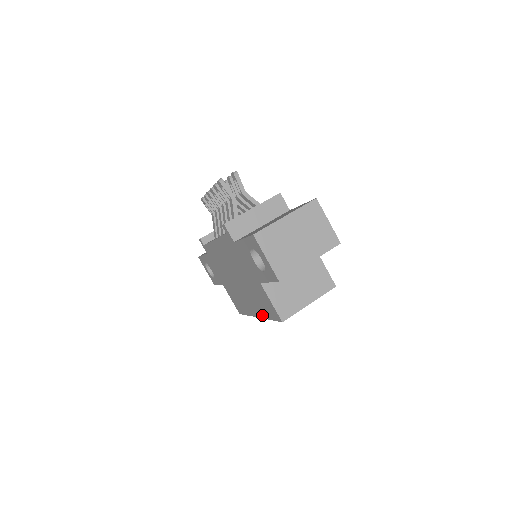
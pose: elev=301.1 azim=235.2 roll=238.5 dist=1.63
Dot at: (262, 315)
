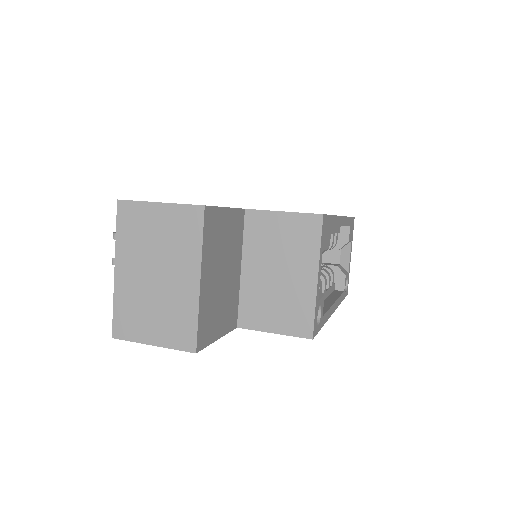
Dot at: occluded
